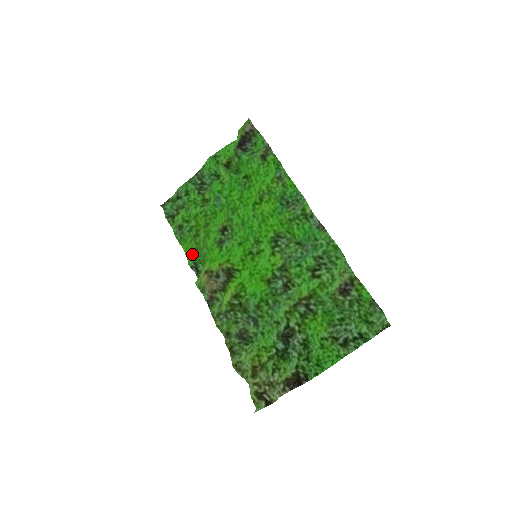
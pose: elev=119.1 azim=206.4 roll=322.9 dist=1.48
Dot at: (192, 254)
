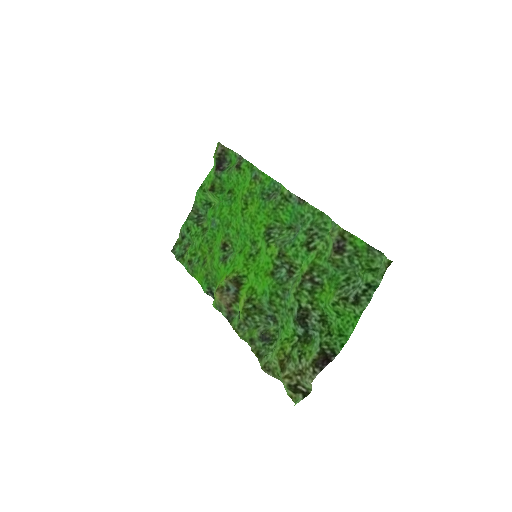
Dot at: (204, 281)
